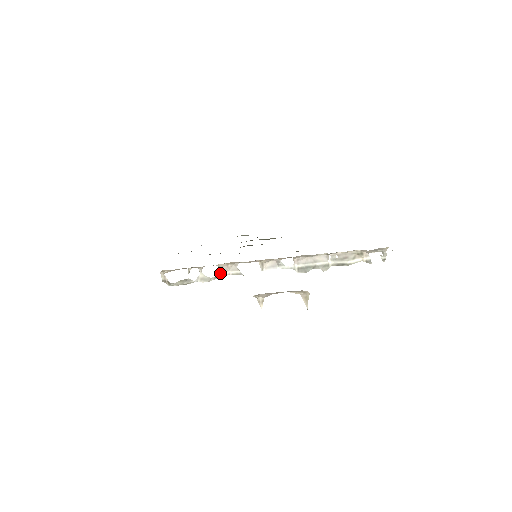
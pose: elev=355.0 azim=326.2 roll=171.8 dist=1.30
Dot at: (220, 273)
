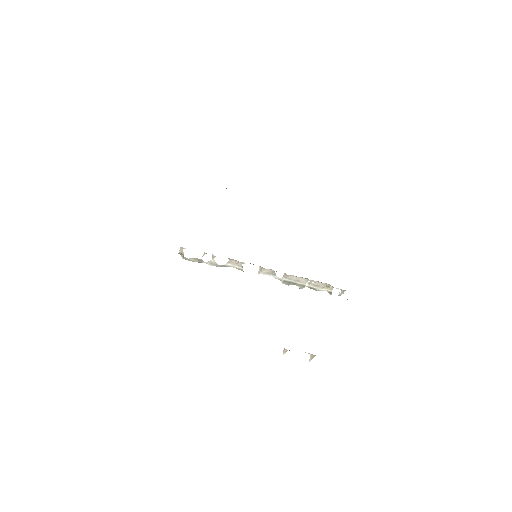
Dot at: (227, 264)
